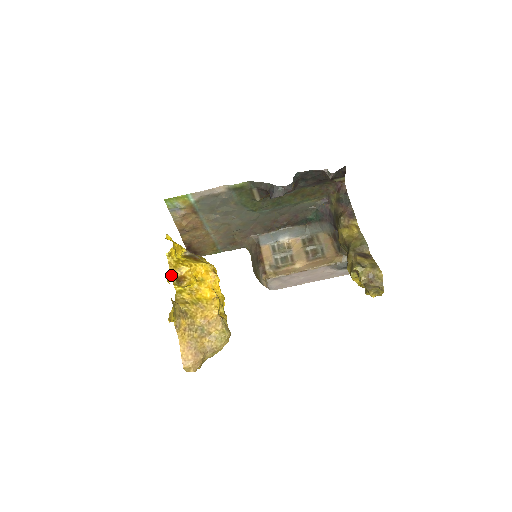
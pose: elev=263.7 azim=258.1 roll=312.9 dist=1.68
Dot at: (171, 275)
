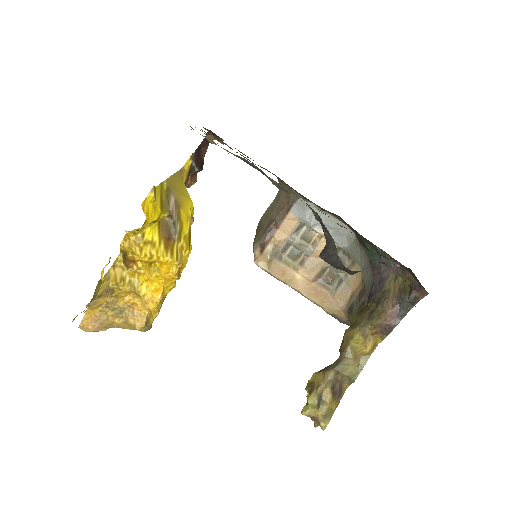
Dot at: (121, 246)
